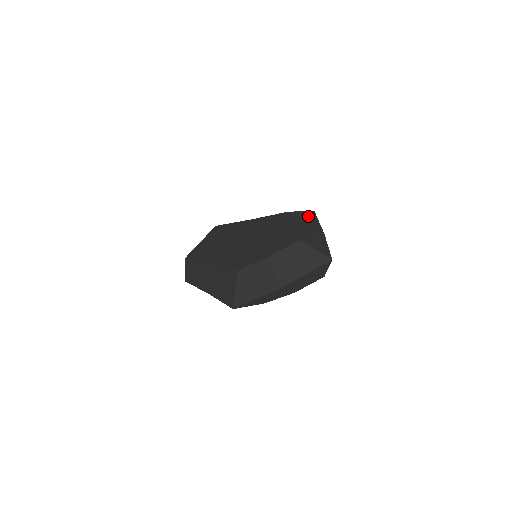
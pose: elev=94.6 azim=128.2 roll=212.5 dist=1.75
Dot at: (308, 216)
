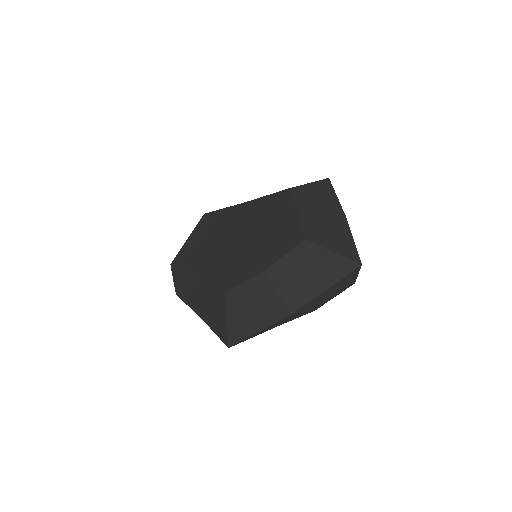
Dot at: (319, 189)
